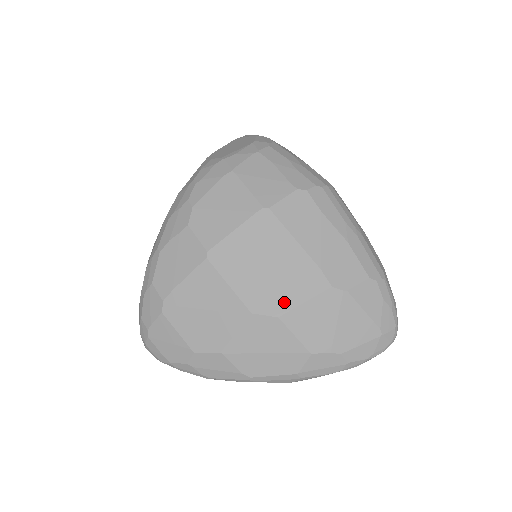
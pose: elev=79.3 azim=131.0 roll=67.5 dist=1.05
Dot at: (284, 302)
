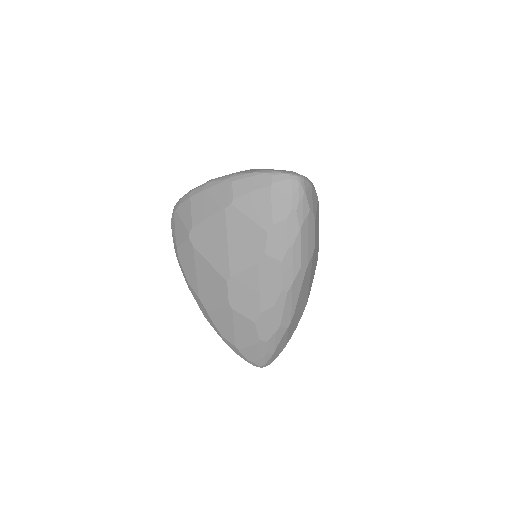
Dot at: occluded
